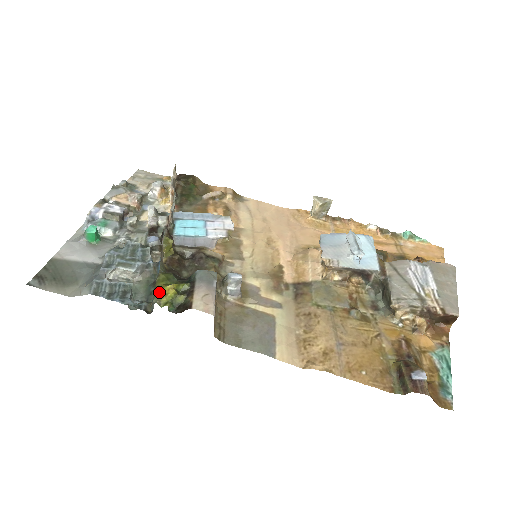
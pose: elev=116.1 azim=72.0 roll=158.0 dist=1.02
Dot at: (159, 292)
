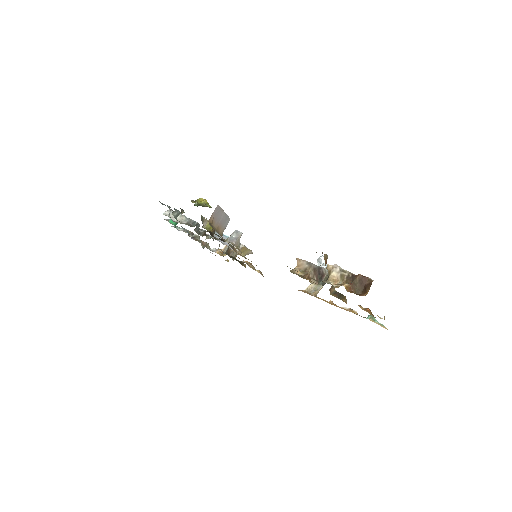
Dot at: (196, 200)
